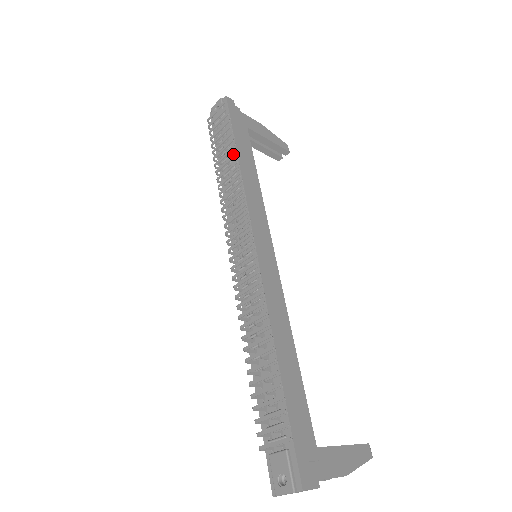
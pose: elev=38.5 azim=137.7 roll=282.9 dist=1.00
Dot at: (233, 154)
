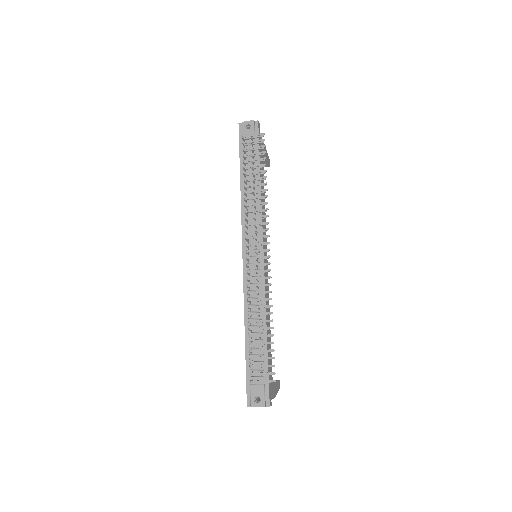
Dot at: occluded
